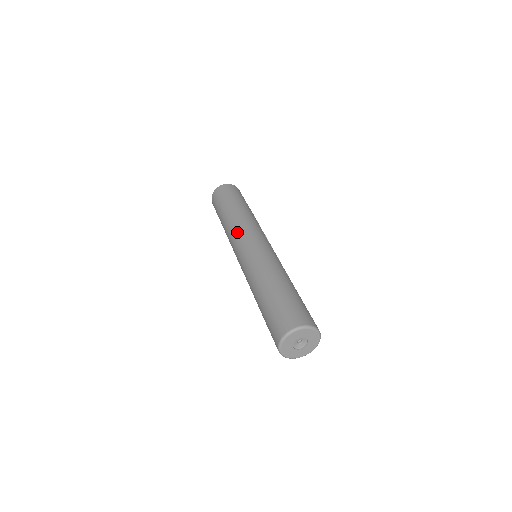
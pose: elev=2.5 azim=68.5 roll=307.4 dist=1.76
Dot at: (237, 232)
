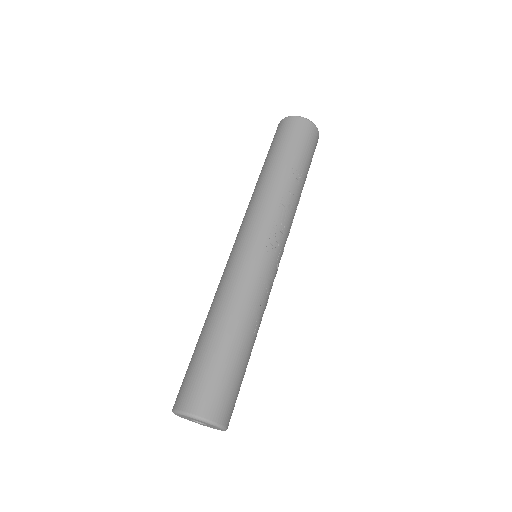
Dot at: occluded
